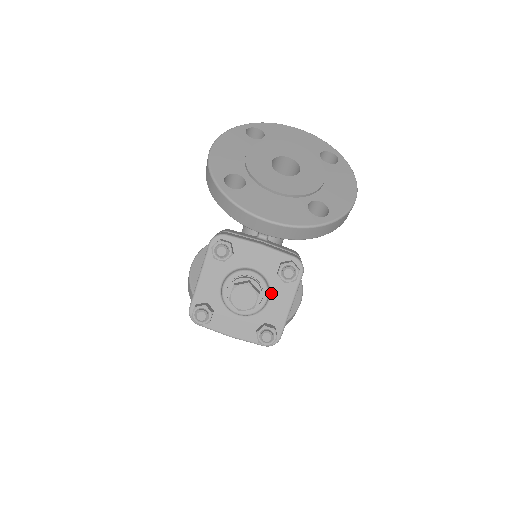
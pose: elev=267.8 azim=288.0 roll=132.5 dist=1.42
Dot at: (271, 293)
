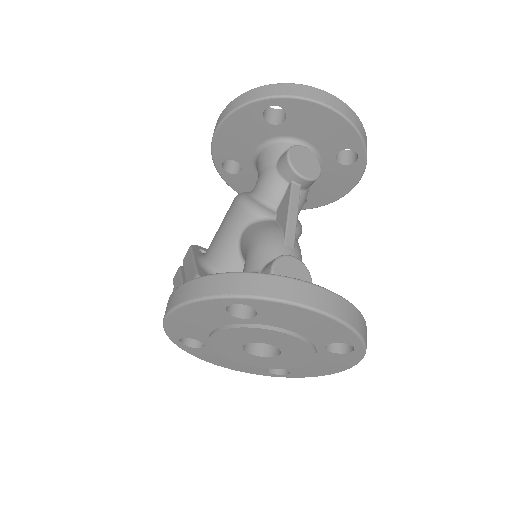
Dot at: occluded
